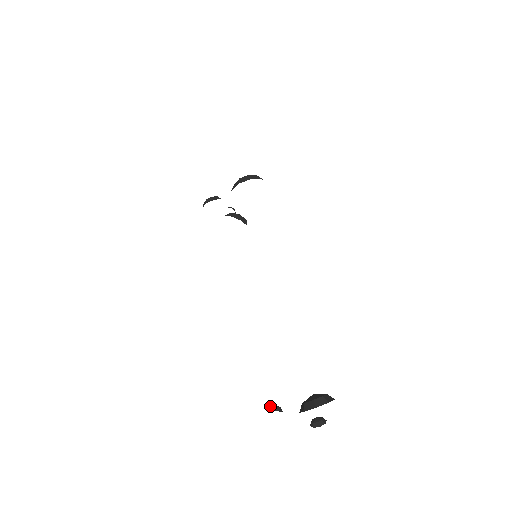
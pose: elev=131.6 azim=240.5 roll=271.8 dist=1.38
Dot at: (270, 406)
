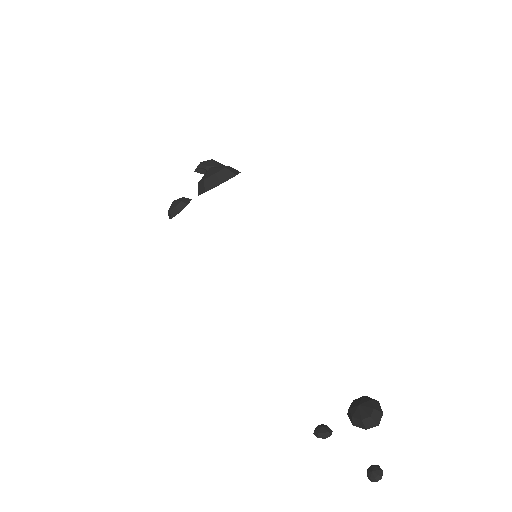
Dot at: (319, 434)
